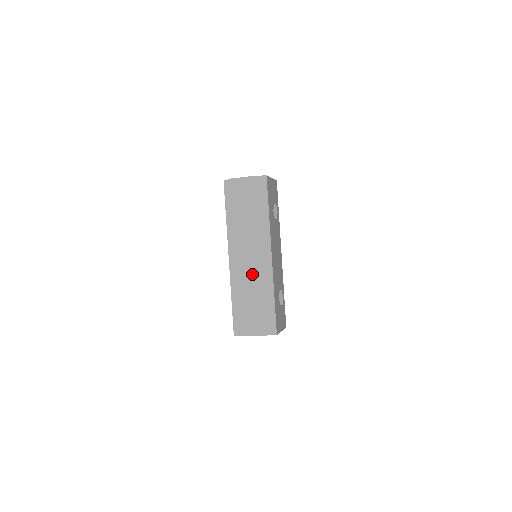
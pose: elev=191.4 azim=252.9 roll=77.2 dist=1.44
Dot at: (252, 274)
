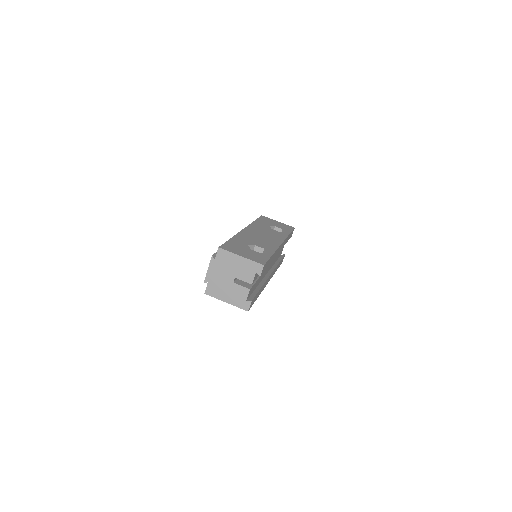
Dot at: occluded
